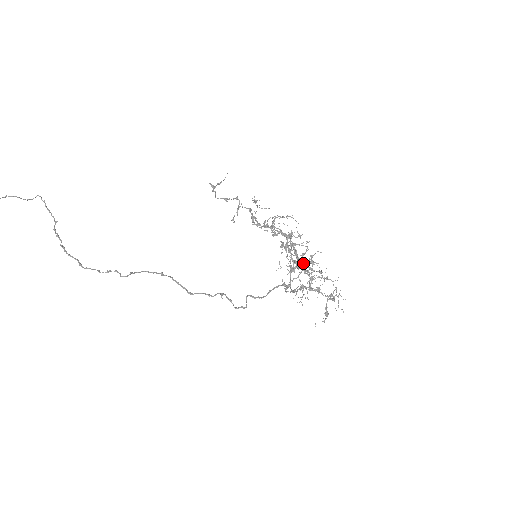
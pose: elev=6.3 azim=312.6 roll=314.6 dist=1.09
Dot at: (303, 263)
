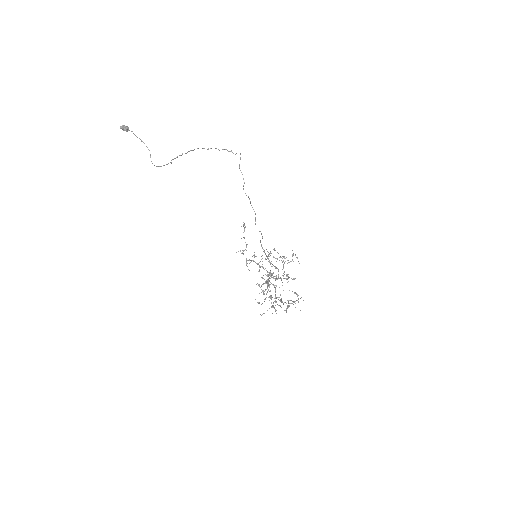
Dot at: (284, 271)
